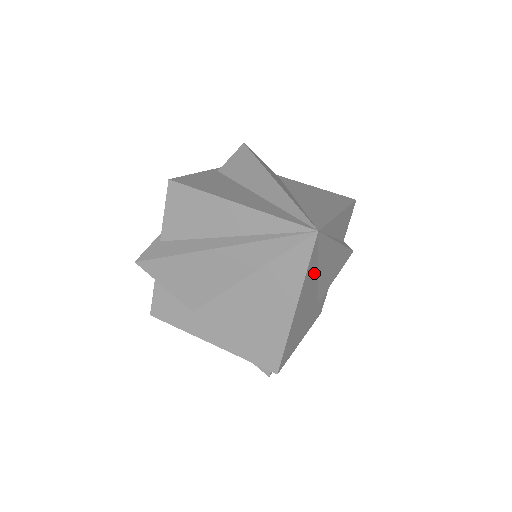
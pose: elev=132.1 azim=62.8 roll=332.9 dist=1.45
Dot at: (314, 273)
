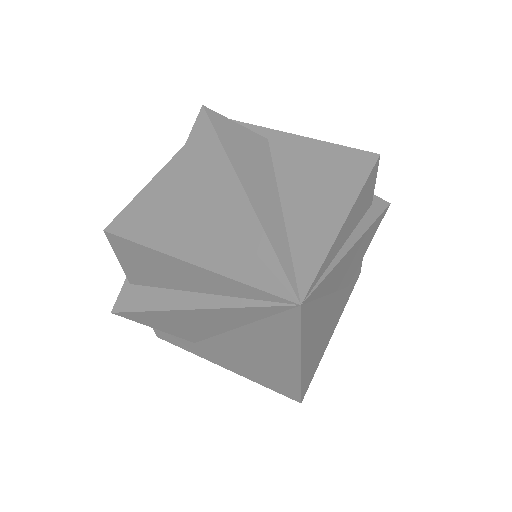
Dot at: (320, 307)
